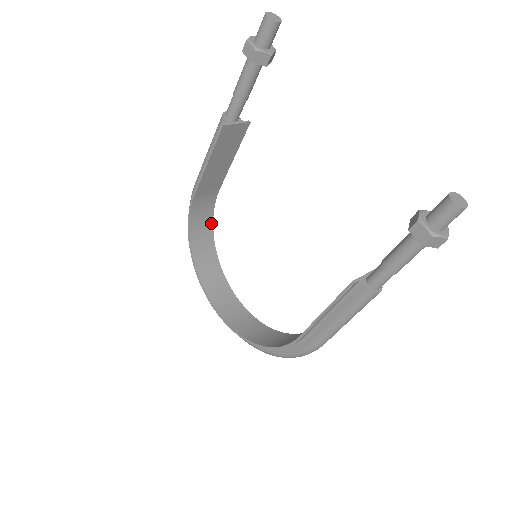
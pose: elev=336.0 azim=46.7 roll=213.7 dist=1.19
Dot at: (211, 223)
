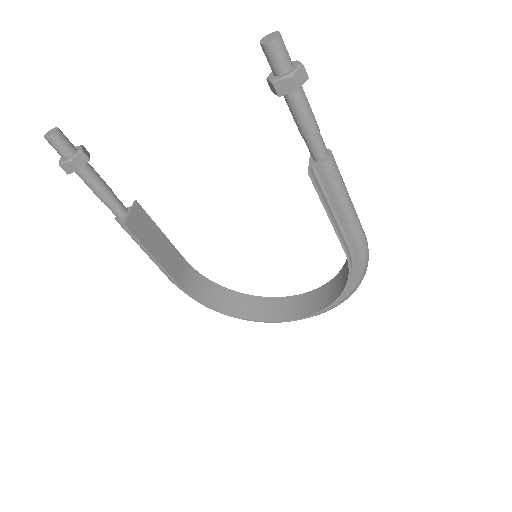
Dot at: (213, 284)
